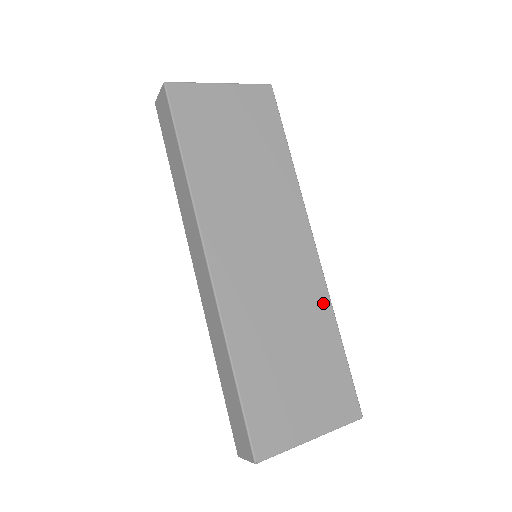
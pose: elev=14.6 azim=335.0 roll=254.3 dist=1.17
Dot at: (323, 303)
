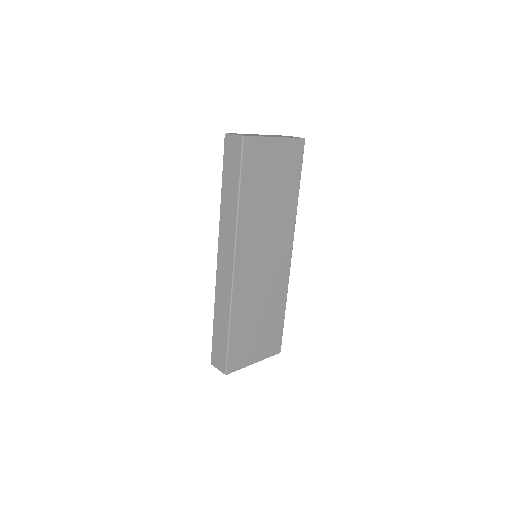
Dot at: (284, 291)
